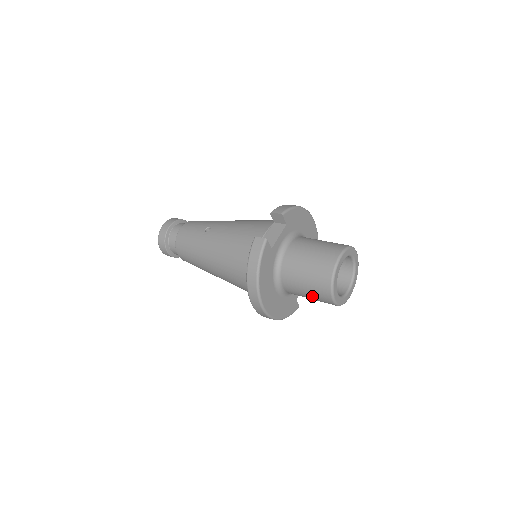
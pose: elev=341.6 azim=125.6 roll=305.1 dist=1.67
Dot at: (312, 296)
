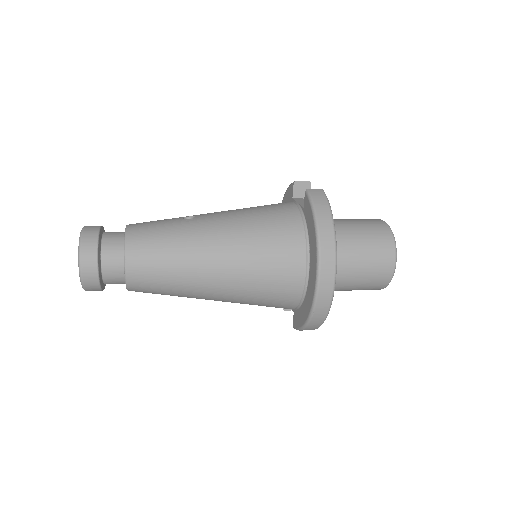
Dot at: (368, 270)
